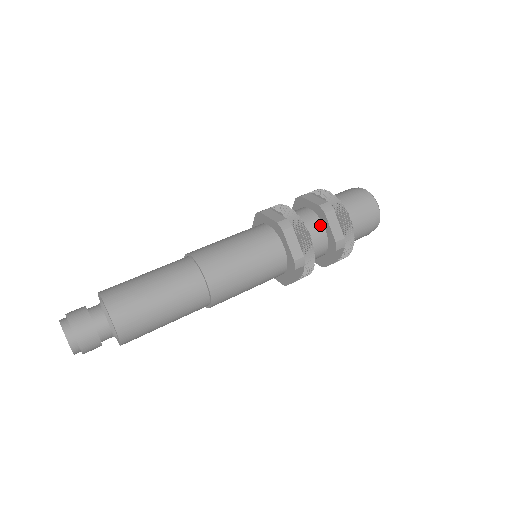
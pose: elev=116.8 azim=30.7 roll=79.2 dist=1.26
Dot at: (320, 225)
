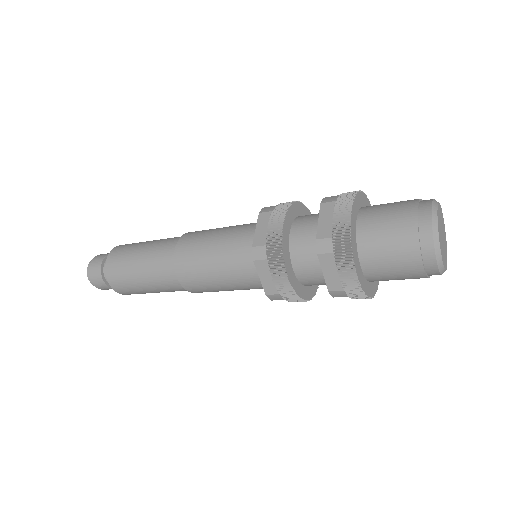
Dot at: occluded
